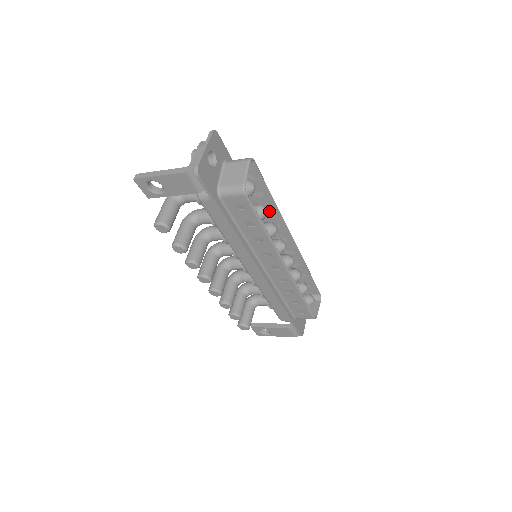
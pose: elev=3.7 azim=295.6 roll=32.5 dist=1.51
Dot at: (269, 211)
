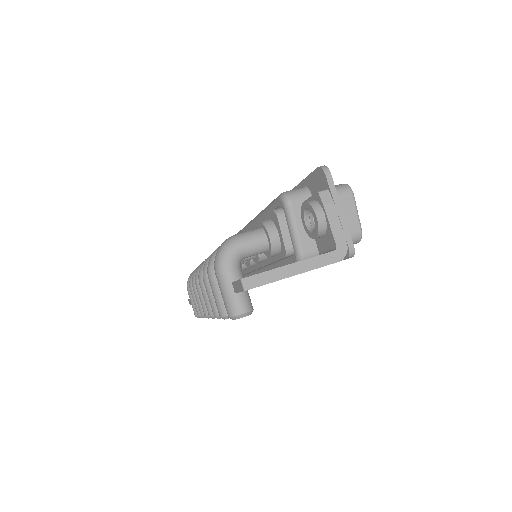
Dot at: occluded
